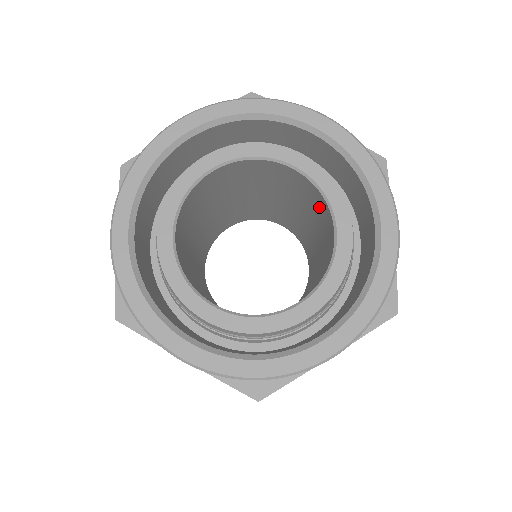
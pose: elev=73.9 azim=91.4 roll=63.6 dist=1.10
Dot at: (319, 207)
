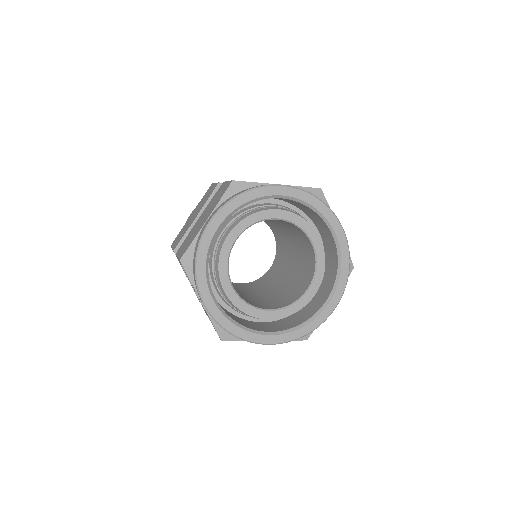
Dot at: (293, 227)
